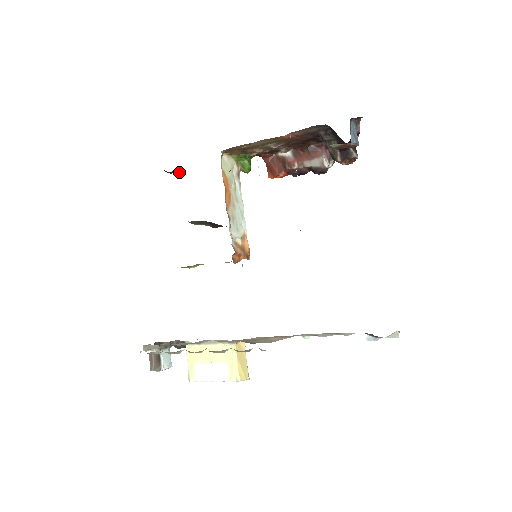
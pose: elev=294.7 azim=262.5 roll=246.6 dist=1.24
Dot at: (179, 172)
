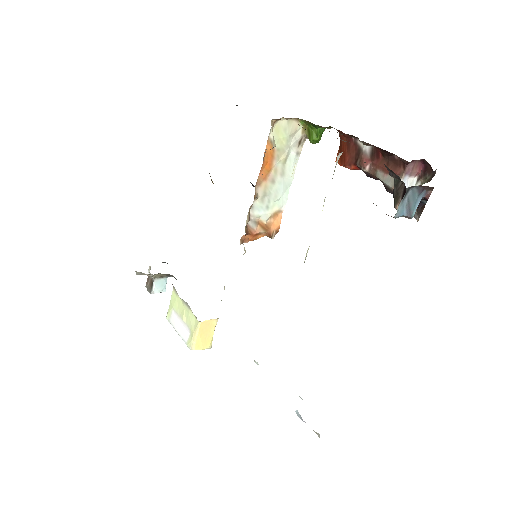
Dot at: occluded
